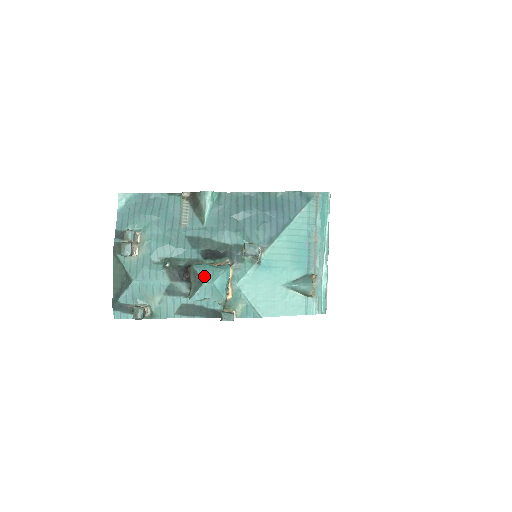
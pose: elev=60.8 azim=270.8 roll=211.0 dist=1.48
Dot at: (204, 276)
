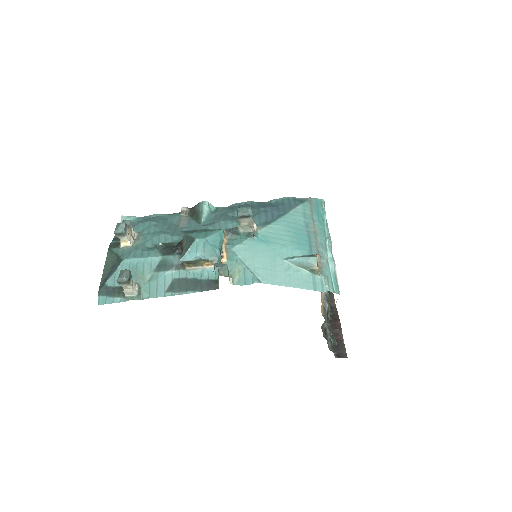
Dot at: (196, 236)
